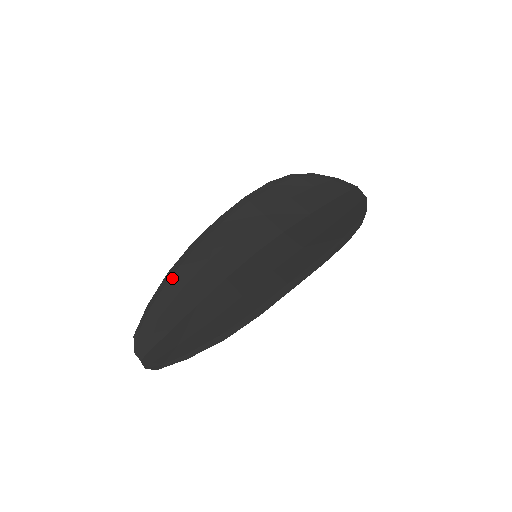
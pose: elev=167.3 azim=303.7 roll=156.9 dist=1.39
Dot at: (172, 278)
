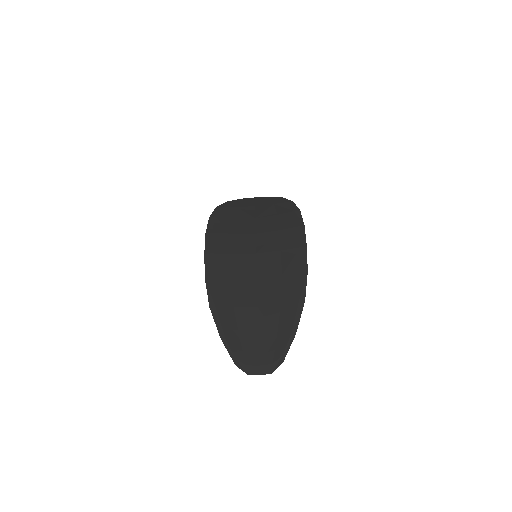
Dot at: (218, 308)
